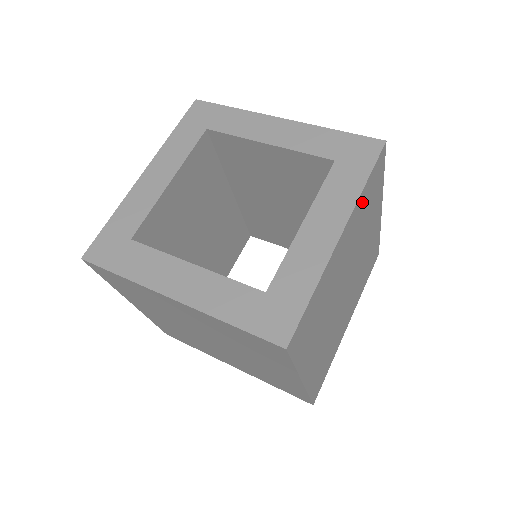
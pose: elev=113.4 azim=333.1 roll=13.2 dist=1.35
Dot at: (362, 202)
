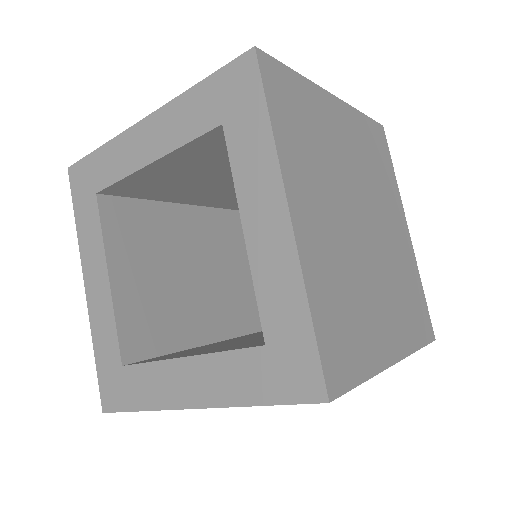
Dot at: (289, 144)
